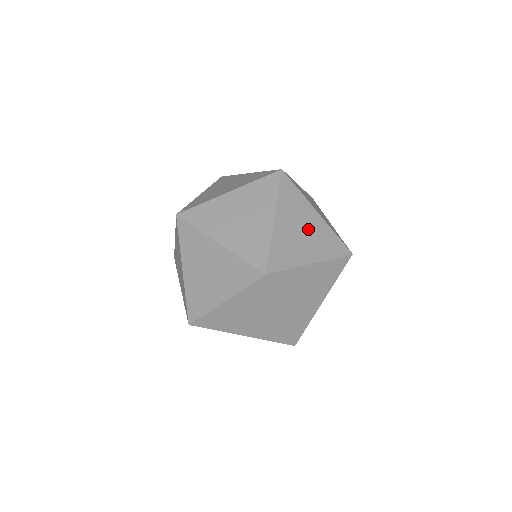
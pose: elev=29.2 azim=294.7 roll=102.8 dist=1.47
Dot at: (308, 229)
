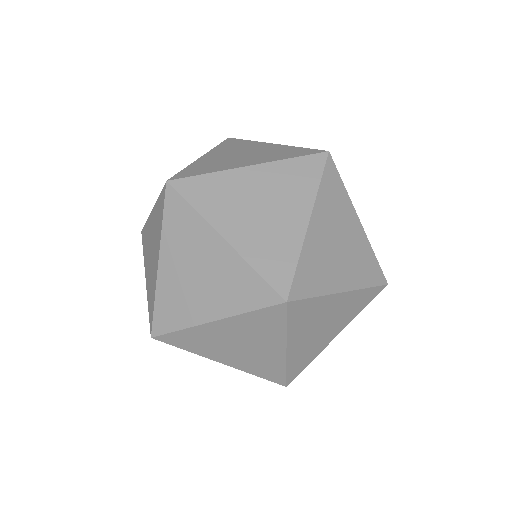
Dot at: (346, 242)
